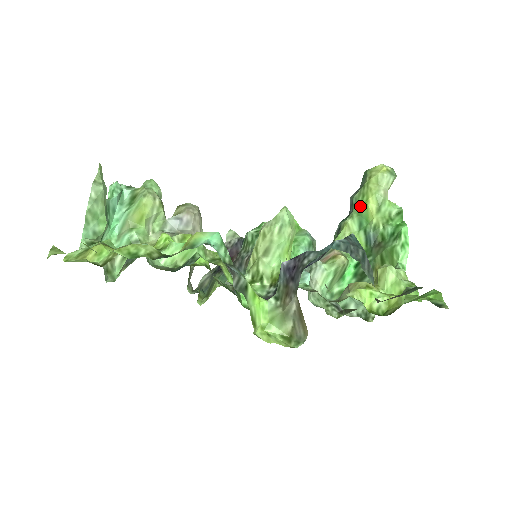
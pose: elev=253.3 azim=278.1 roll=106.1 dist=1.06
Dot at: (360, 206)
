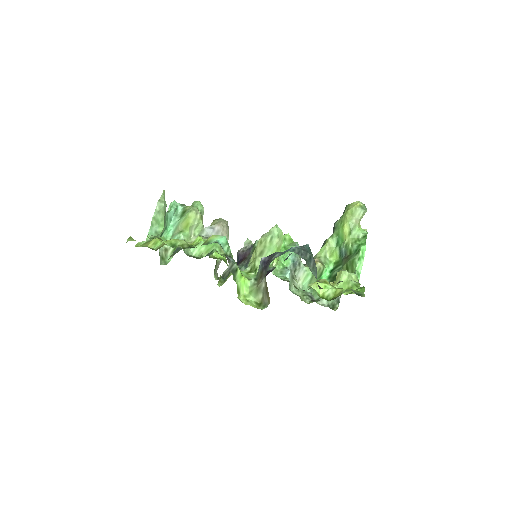
Dot at: (339, 229)
